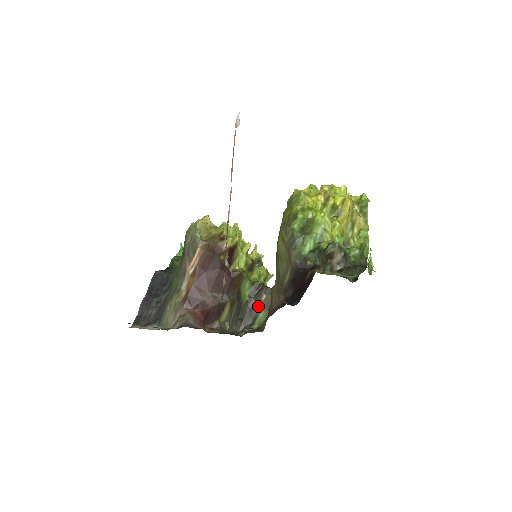
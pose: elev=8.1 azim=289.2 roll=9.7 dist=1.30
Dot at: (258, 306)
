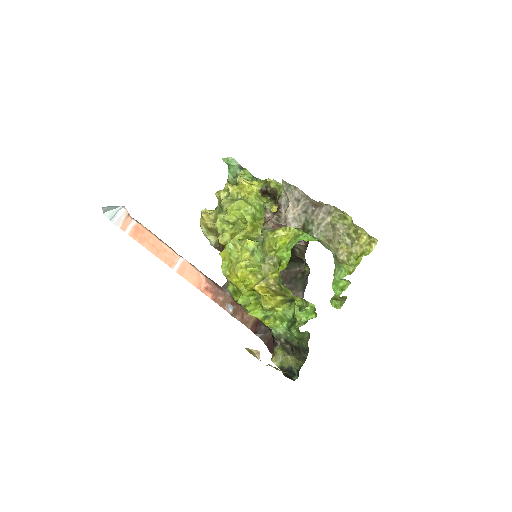
Dot at: (298, 256)
